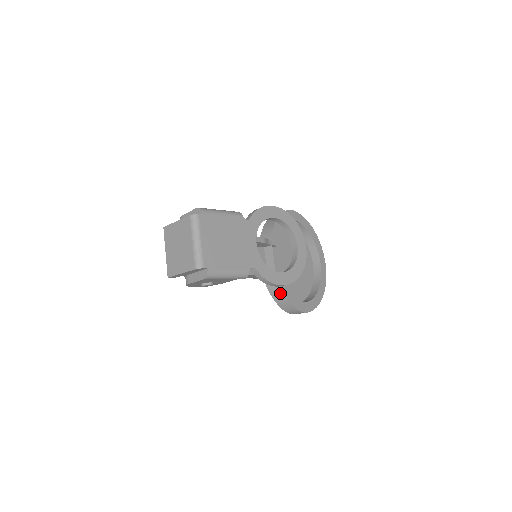
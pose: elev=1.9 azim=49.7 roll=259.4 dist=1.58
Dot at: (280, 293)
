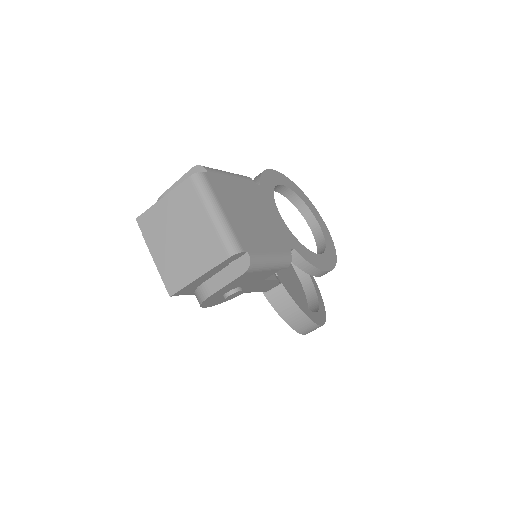
Dot at: (291, 305)
